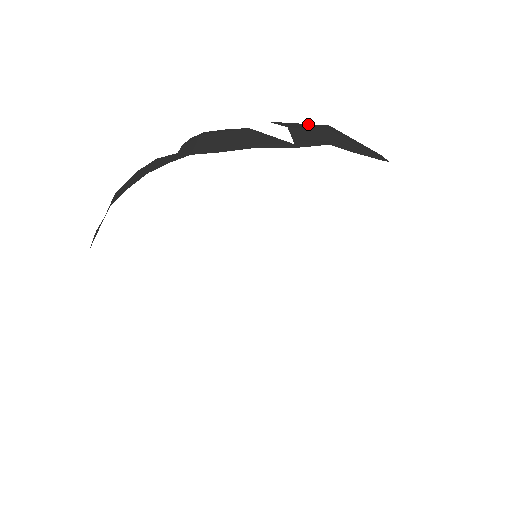
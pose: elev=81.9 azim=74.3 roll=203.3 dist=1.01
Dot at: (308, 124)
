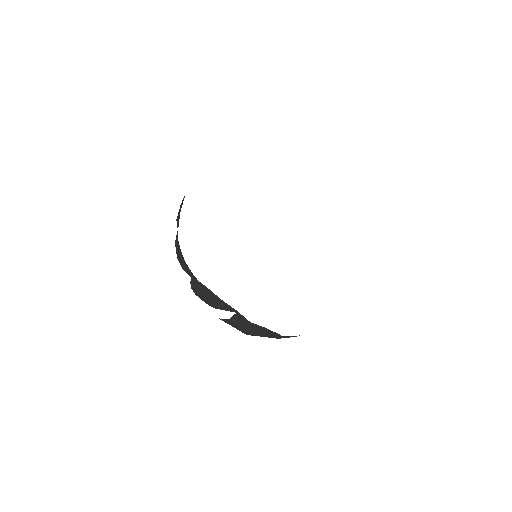
Dot at: occluded
